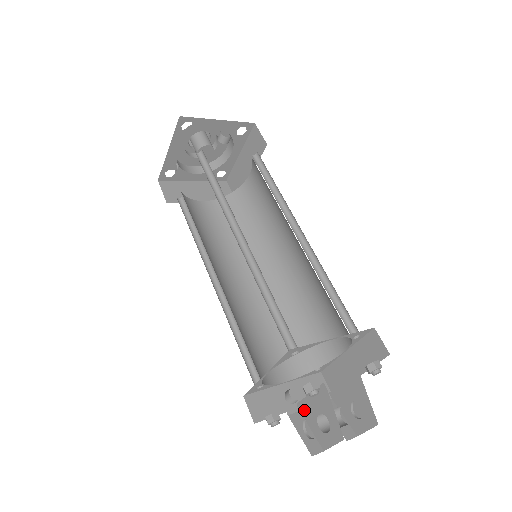
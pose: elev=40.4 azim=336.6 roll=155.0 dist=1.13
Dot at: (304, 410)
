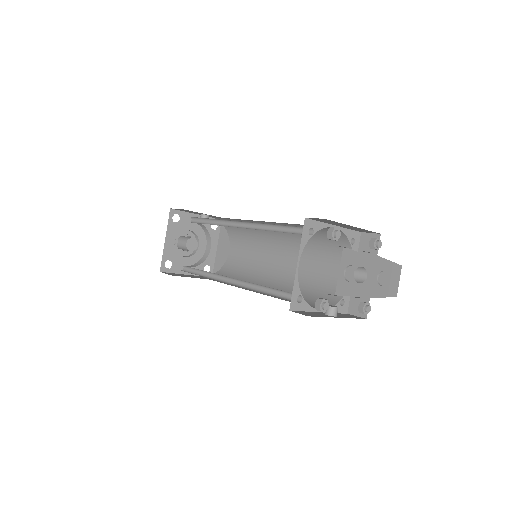
Dot at: (343, 289)
